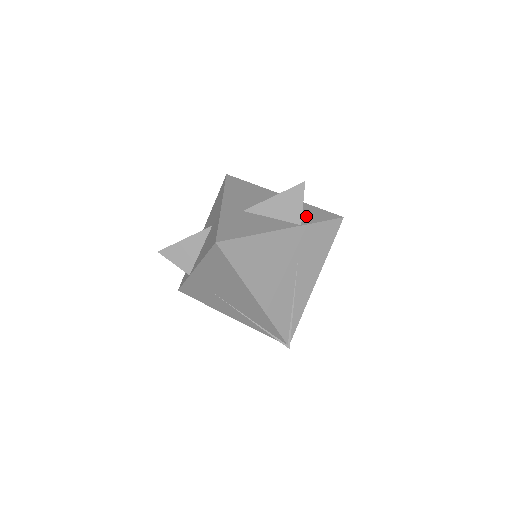
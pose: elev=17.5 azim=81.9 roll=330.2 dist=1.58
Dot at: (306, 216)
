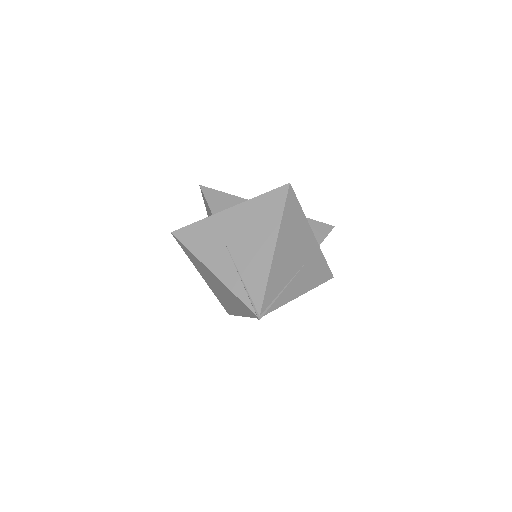
Dot at: occluded
